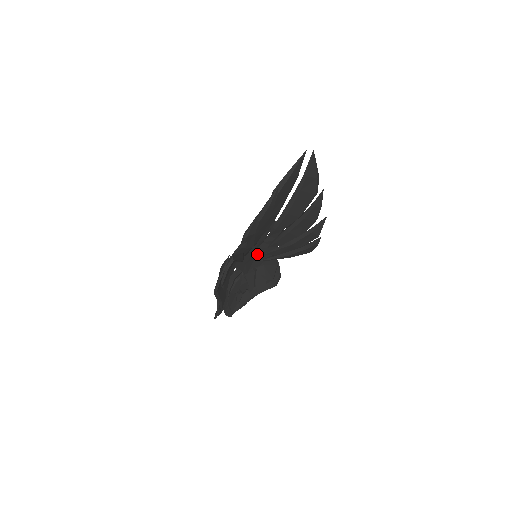
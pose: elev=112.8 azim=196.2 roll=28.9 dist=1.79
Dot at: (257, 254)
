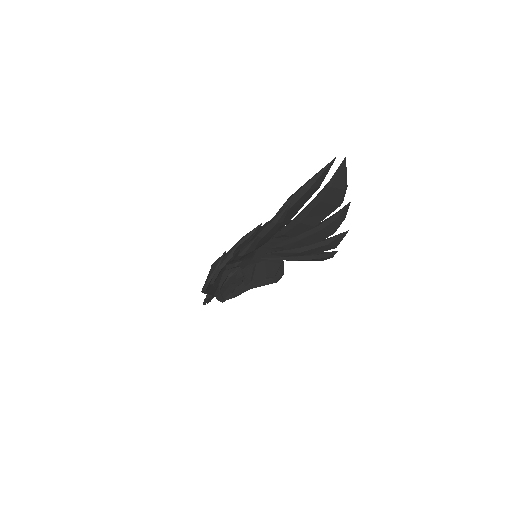
Dot at: (258, 252)
